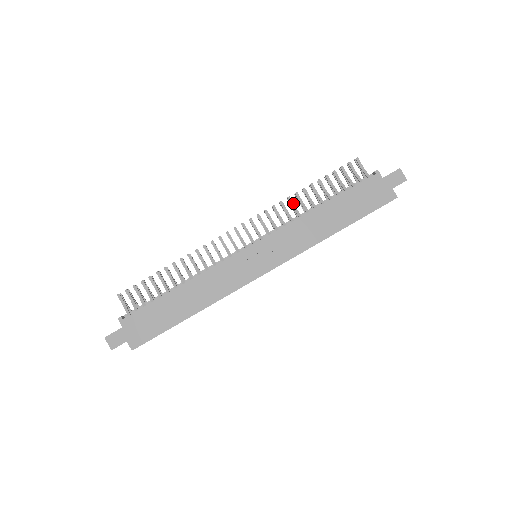
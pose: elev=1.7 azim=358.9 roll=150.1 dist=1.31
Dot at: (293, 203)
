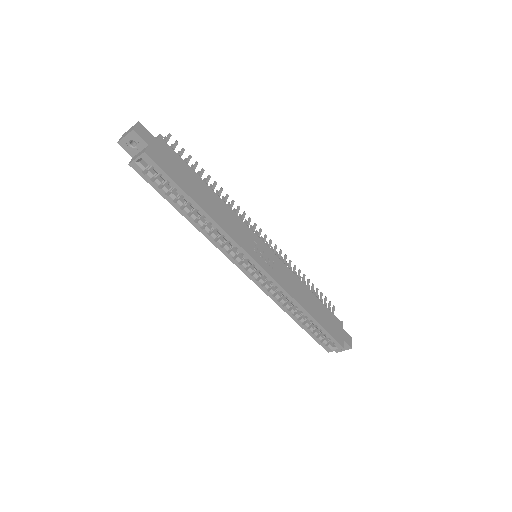
Dot at: occluded
